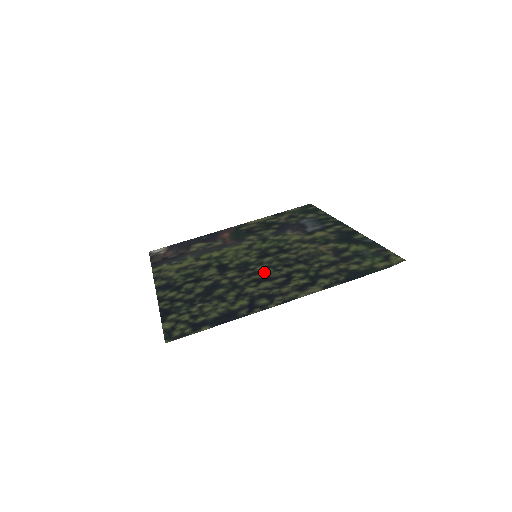
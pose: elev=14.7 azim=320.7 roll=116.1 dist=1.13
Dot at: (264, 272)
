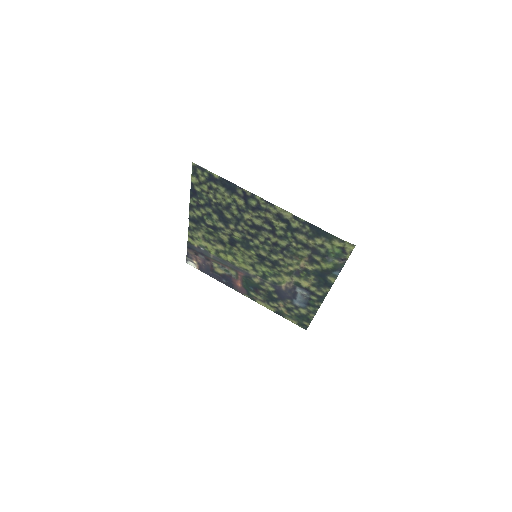
Dot at: (259, 236)
